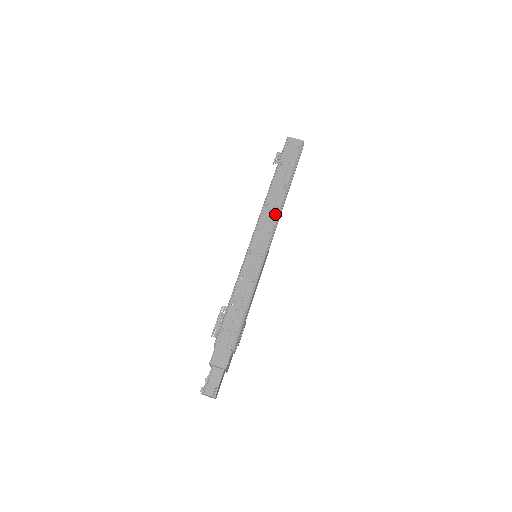
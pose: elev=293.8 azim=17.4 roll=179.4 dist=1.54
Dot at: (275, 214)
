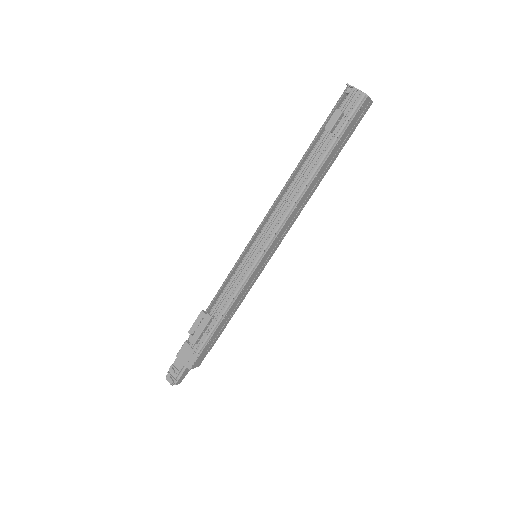
Dot at: (298, 215)
